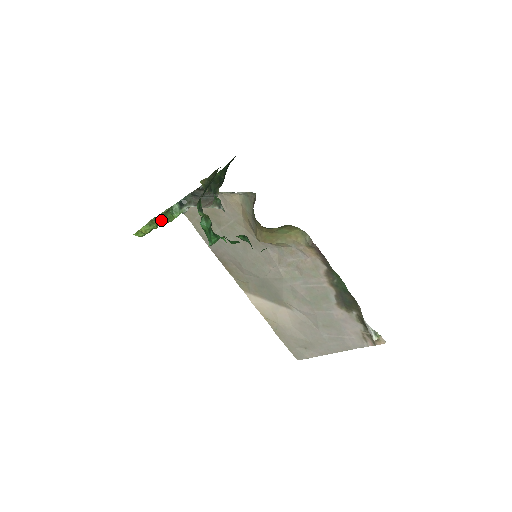
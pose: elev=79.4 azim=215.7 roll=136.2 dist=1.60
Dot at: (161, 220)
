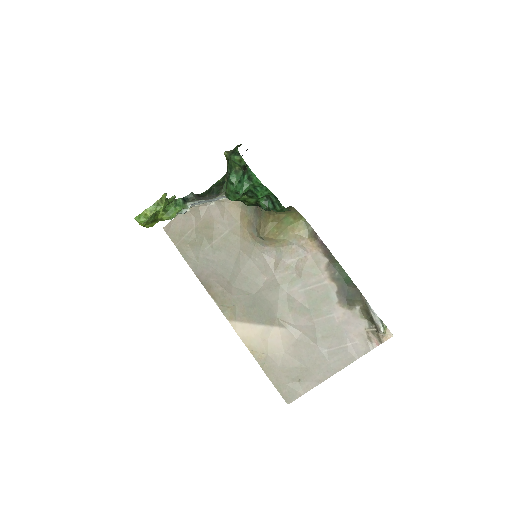
Dot at: (161, 214)
